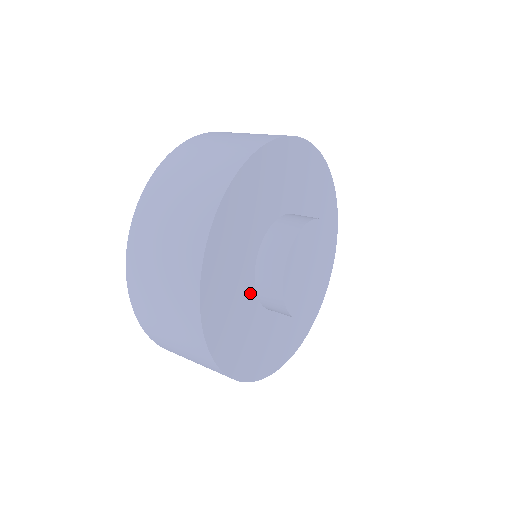
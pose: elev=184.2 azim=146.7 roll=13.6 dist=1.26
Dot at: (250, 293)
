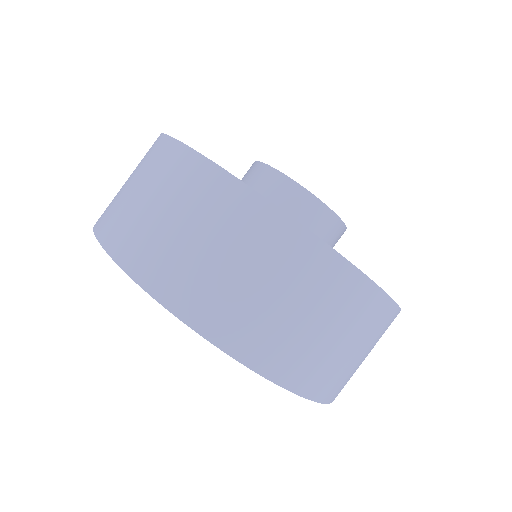
Dot at: occluded
